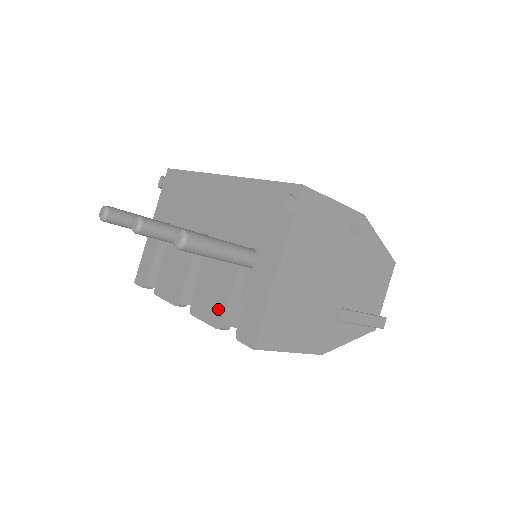
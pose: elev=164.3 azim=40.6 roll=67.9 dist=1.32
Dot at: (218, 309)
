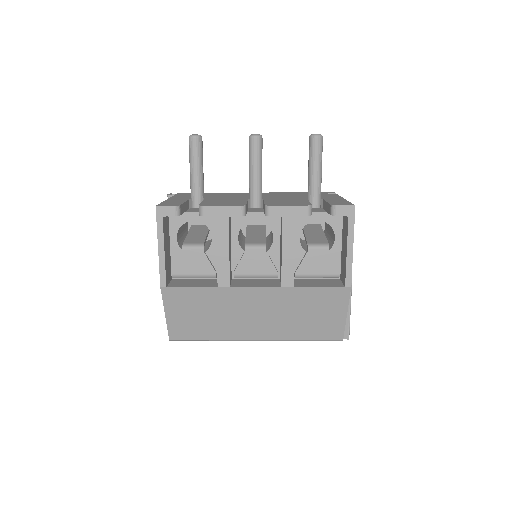
Dot at: (301, 203)
